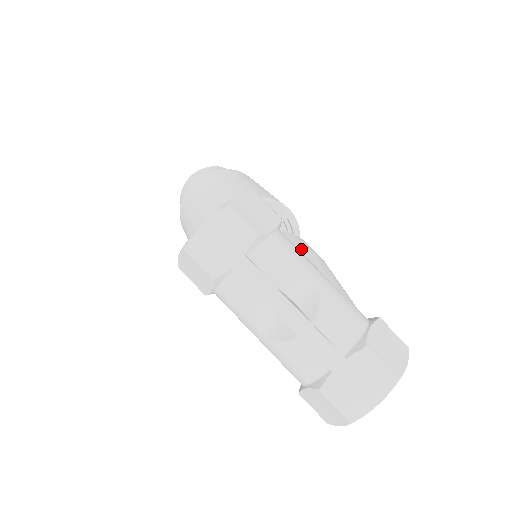
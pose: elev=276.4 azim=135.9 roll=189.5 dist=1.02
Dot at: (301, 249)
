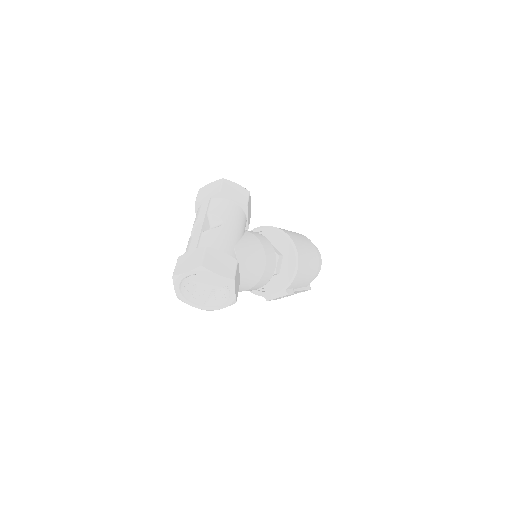
Dot at: (255, 236)
